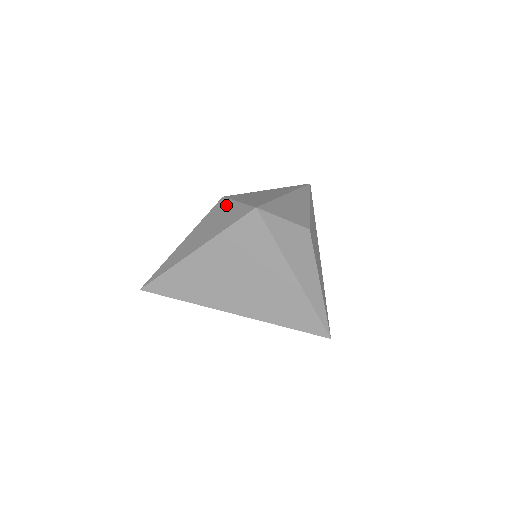
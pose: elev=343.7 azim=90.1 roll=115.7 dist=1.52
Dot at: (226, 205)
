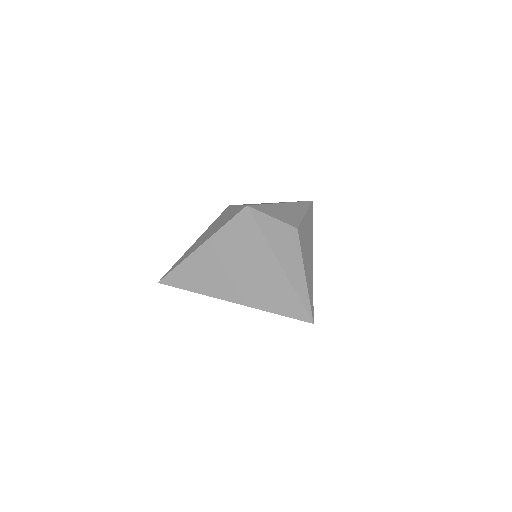
Dot at: (229, 210)
